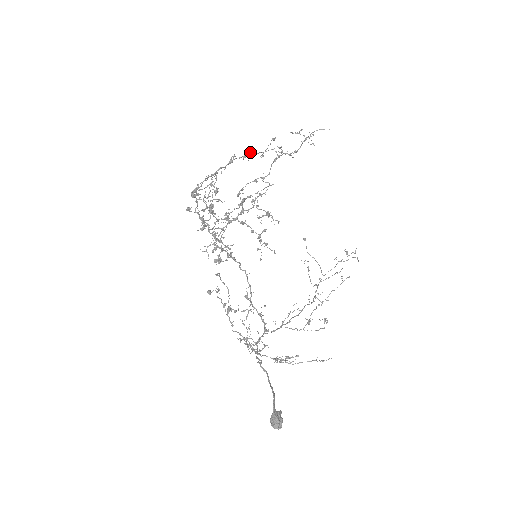
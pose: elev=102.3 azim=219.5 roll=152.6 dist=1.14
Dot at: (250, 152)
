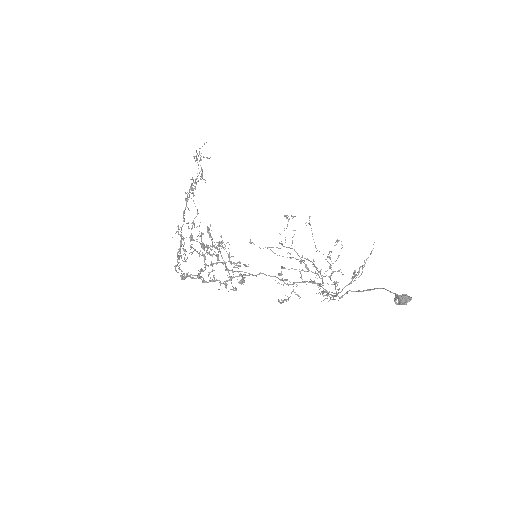
Dot at: (191, 183)
